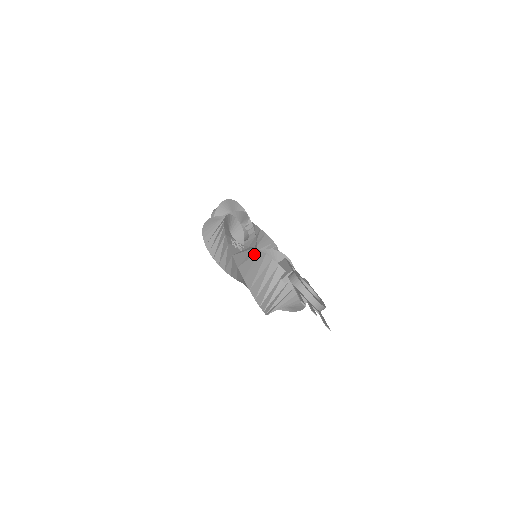
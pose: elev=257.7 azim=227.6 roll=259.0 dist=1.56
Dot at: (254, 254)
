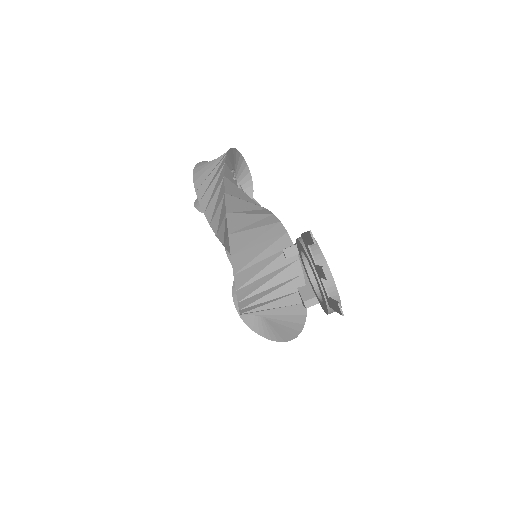
Dot at: occluded
